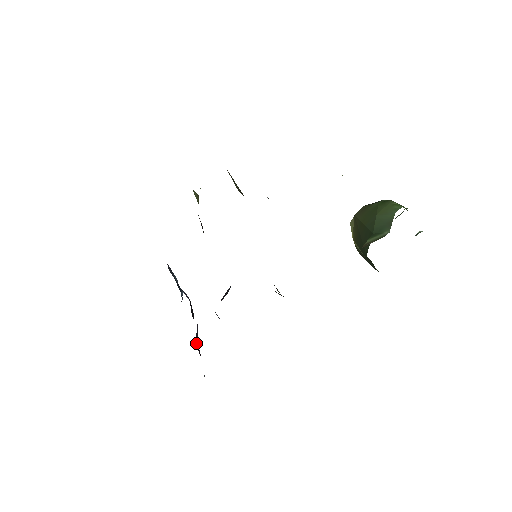
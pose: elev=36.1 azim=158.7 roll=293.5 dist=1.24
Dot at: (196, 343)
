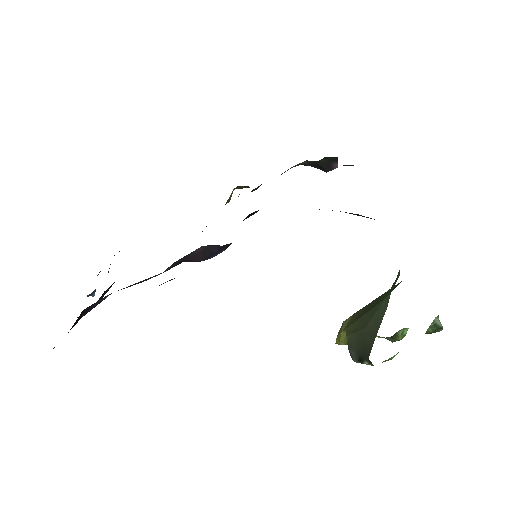
Dot at: (82, 313)
